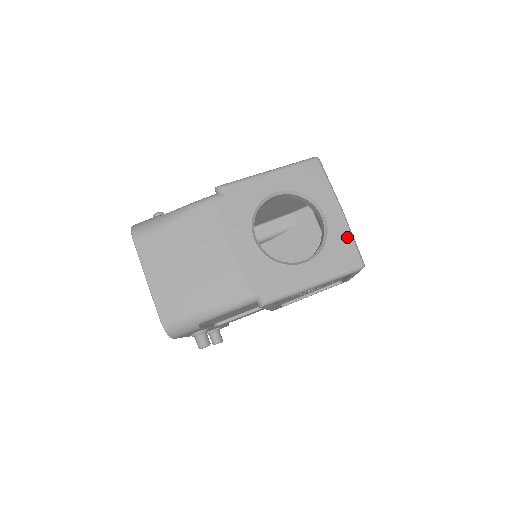
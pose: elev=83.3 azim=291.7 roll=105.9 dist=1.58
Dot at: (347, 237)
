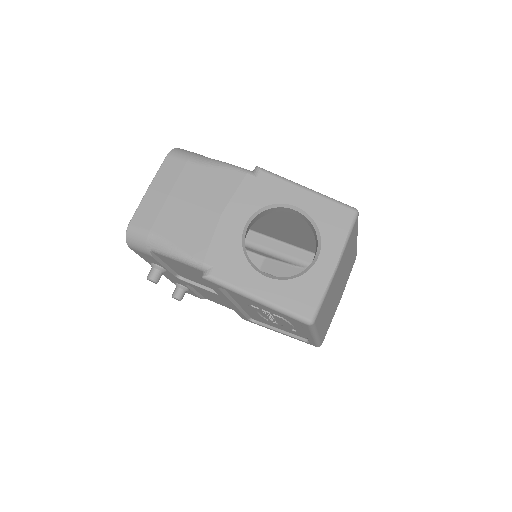
Dot at: (320, 289)
